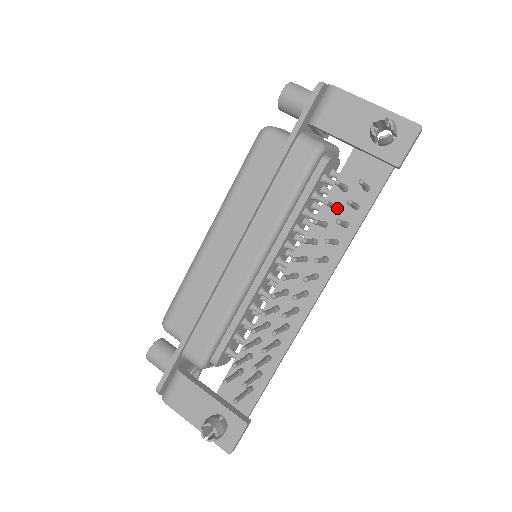
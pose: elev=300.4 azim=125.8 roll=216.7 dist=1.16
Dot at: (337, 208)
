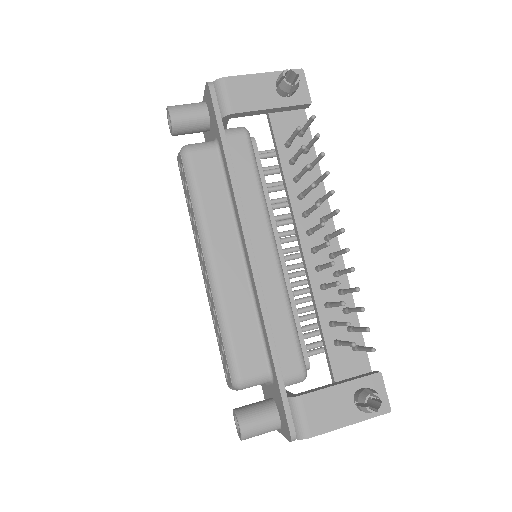
Dot at: (294, 162)
